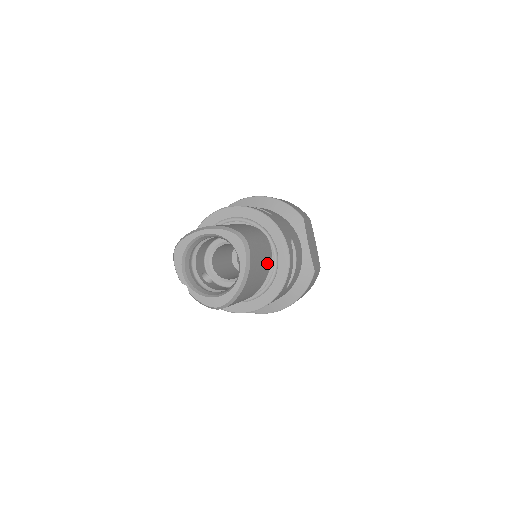
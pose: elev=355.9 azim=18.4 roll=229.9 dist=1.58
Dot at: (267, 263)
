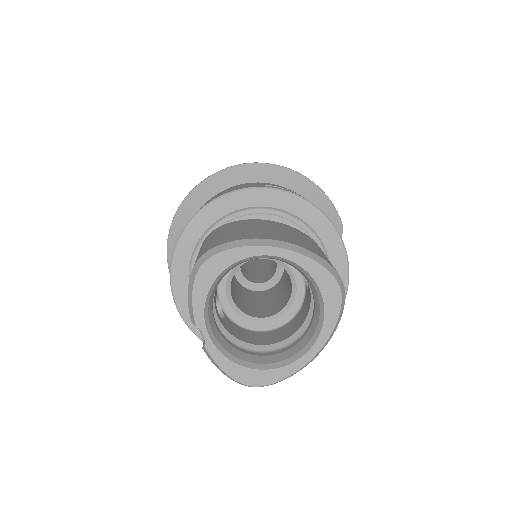
Dot at: occluded
